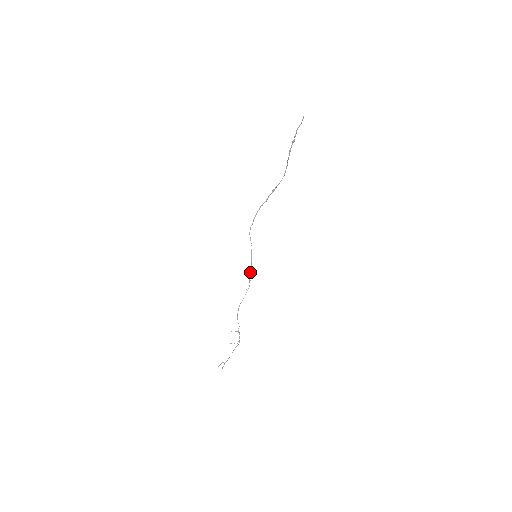
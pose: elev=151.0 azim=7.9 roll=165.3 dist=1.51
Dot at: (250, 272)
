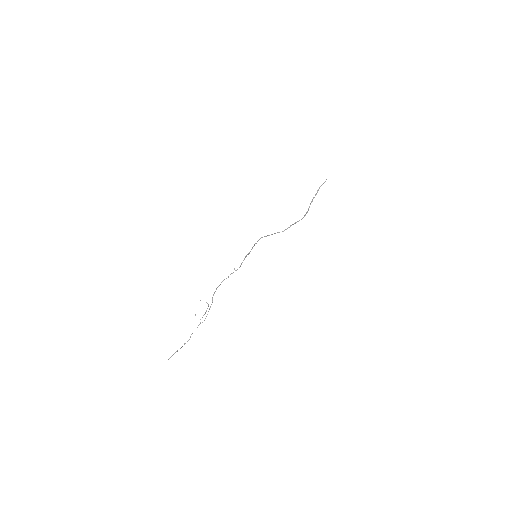
Dot at: (244, 258)
